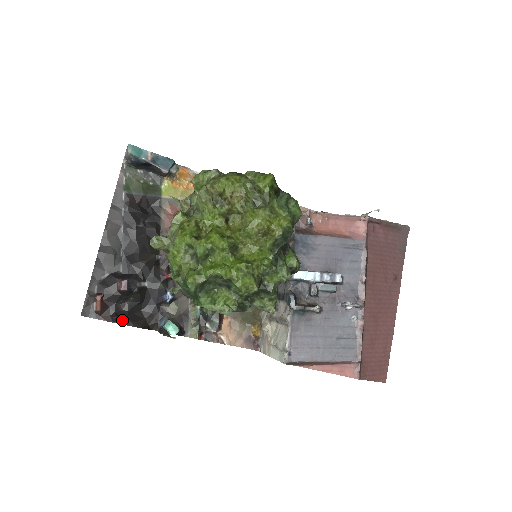
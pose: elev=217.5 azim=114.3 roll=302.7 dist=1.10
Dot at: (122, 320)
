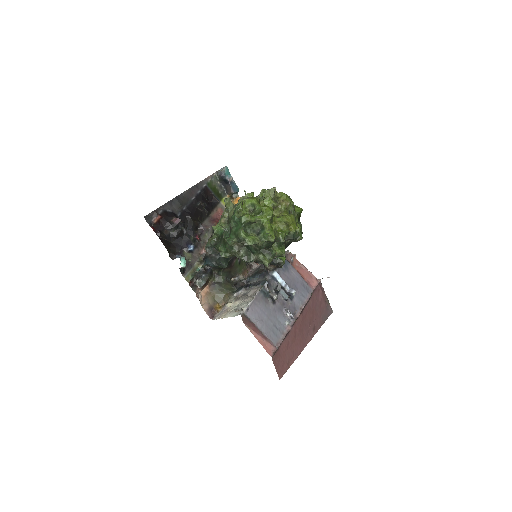
Dot at: (161, 237)
